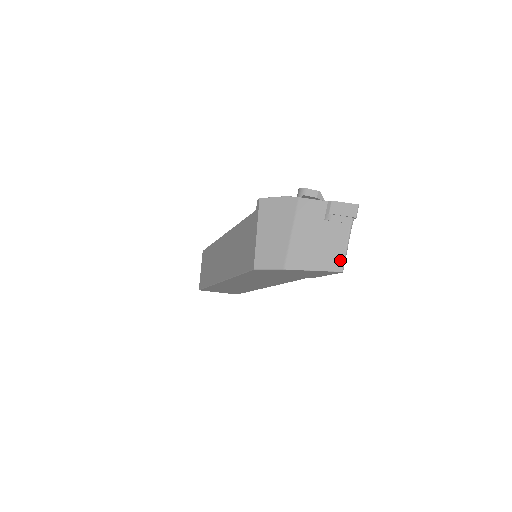
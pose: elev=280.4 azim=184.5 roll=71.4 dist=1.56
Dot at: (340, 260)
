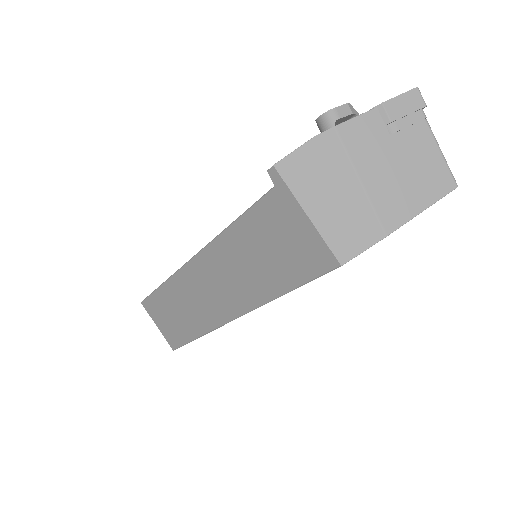
Dot at: (446, 173)
